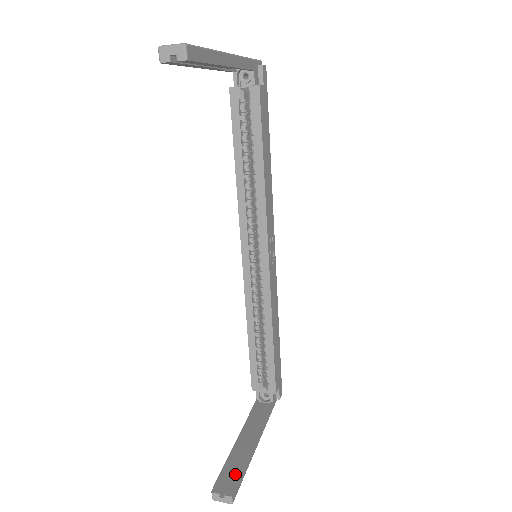
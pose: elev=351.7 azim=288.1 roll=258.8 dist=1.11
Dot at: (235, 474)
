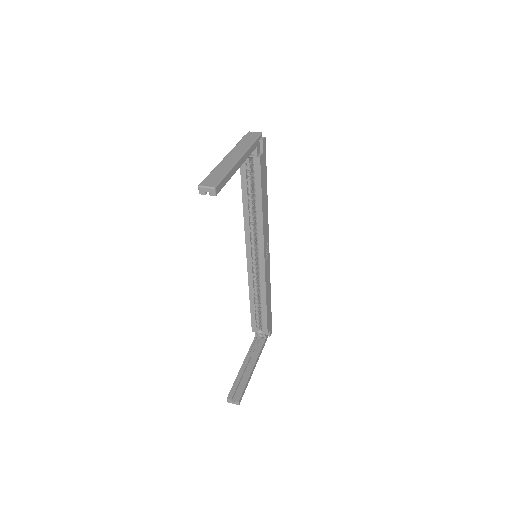
Dot at: (241, 388)
